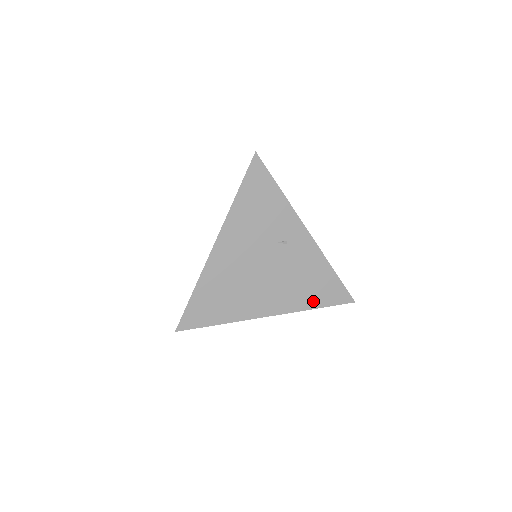
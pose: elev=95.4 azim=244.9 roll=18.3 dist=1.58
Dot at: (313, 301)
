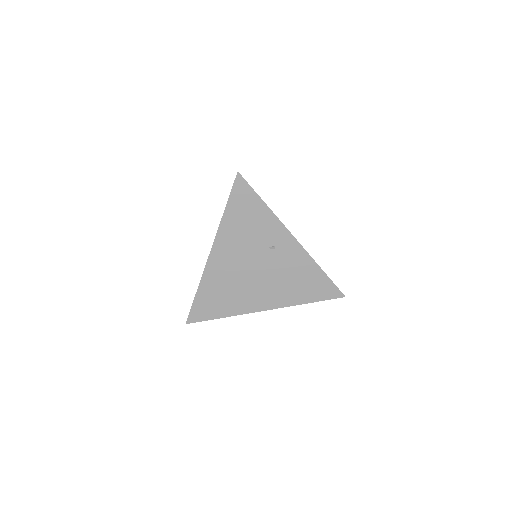
Dot at: (305, 297)
